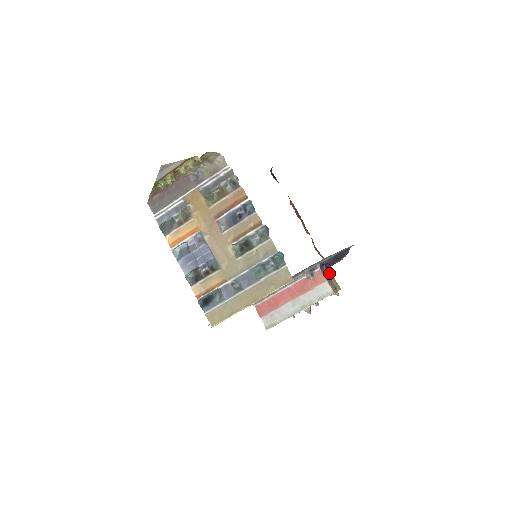
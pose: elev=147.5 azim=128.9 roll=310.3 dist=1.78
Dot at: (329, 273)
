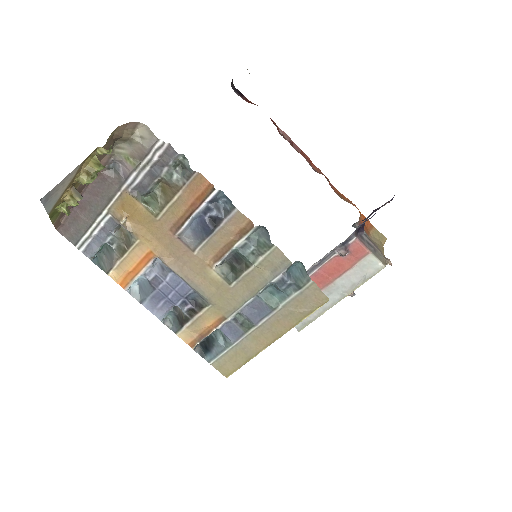
Dot at: (365, 222)
